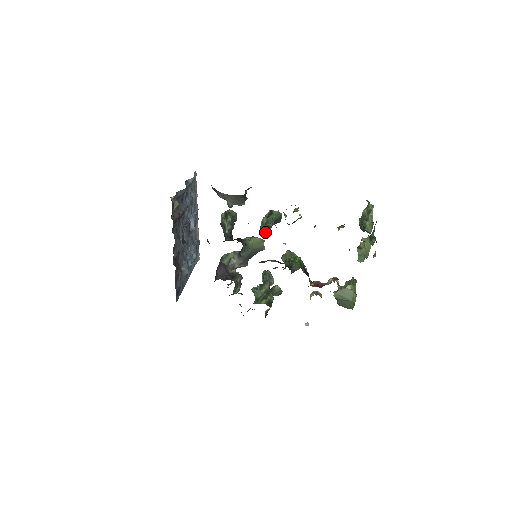
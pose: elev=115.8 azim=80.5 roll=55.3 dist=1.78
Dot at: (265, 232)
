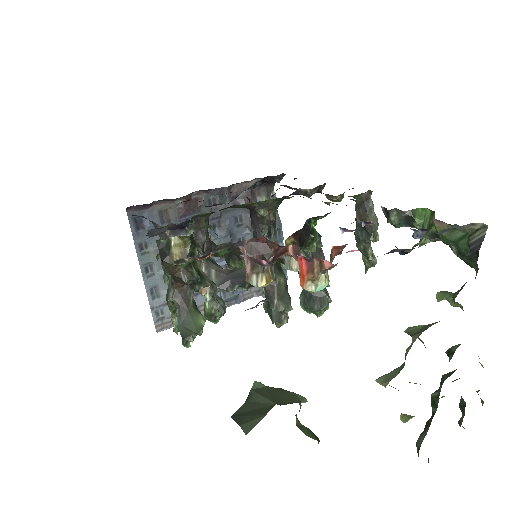
Dot at: occluded
